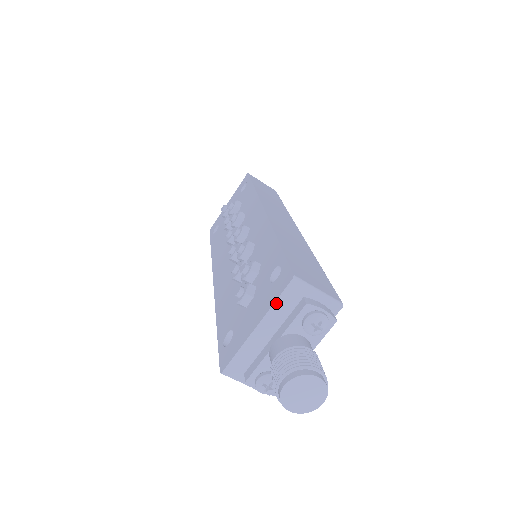
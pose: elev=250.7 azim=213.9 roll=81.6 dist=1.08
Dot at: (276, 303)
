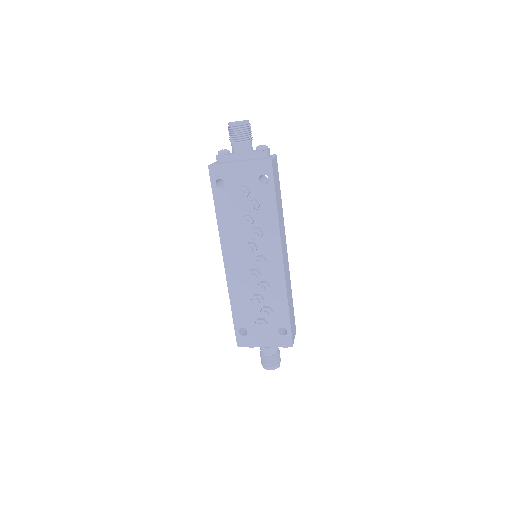
Dot at: (279, 346)
